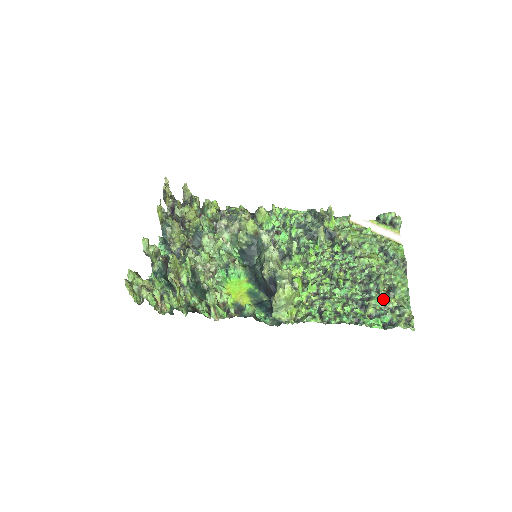
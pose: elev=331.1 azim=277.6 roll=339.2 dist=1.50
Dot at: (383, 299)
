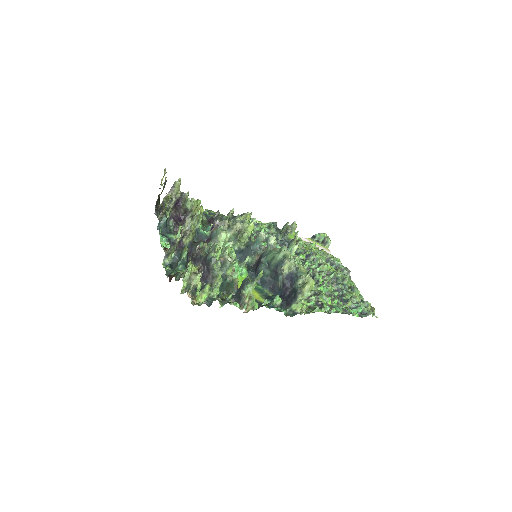
Dot at: (352, 295)
